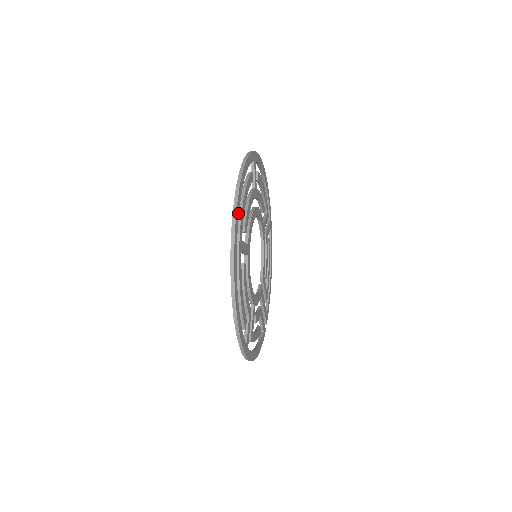
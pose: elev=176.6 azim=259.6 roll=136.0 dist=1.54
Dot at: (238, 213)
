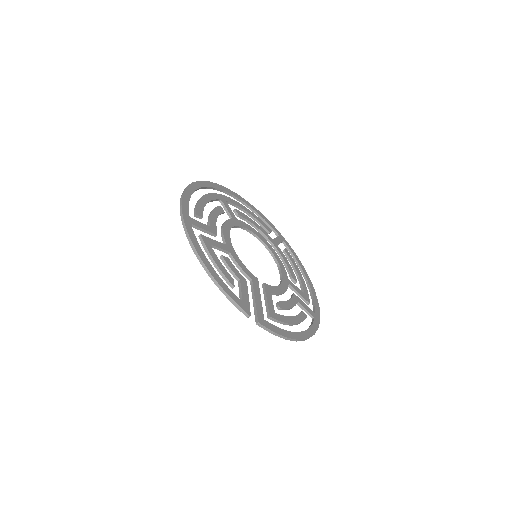
Dot at: (229, 192)
